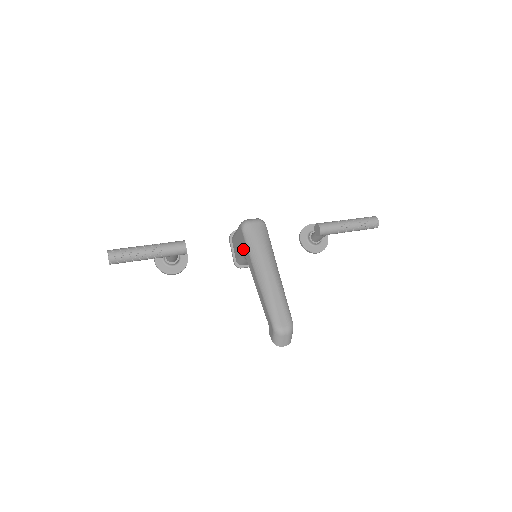
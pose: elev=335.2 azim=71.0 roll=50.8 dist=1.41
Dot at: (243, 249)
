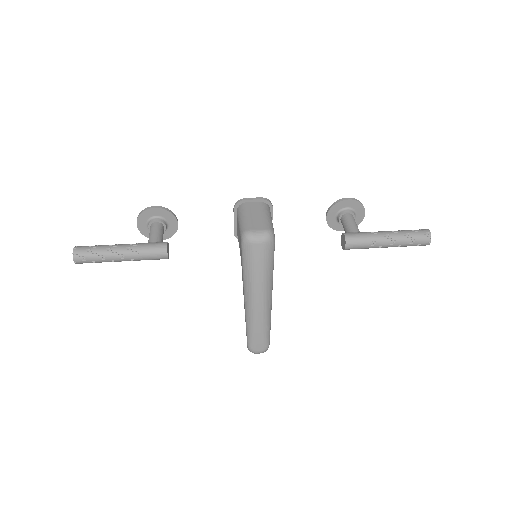
Dot at: (240, 254)
